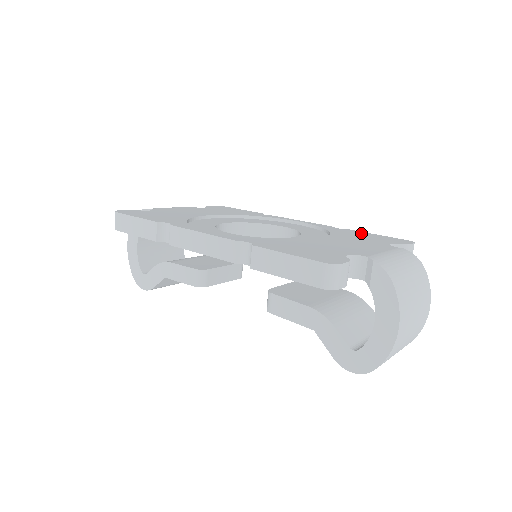
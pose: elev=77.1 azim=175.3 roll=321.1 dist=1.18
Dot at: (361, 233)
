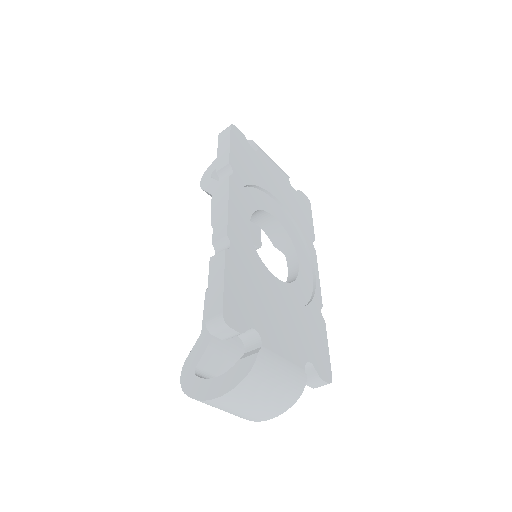
Dot at: (322, 333)
